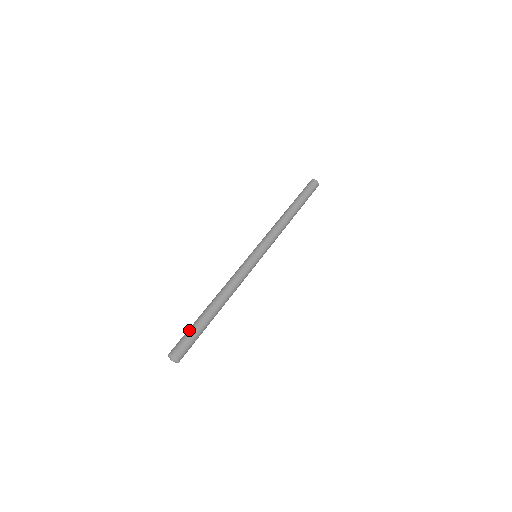
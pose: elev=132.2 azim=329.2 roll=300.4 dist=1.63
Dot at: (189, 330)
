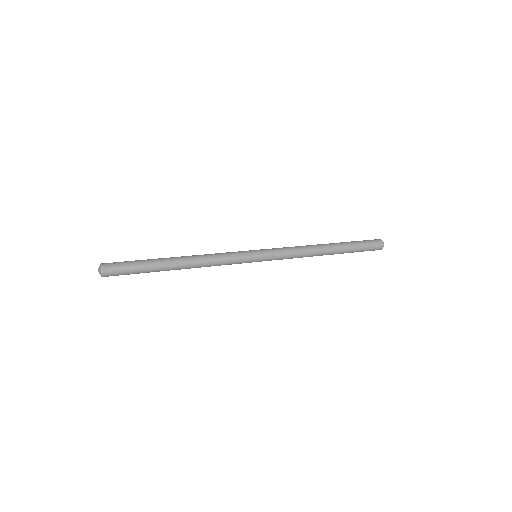
Dot at: (134, 261)
